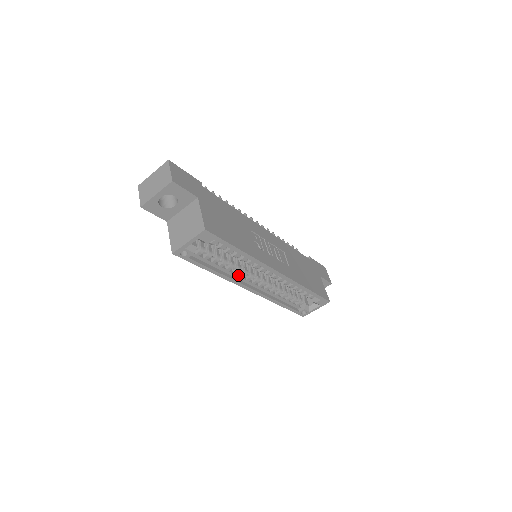
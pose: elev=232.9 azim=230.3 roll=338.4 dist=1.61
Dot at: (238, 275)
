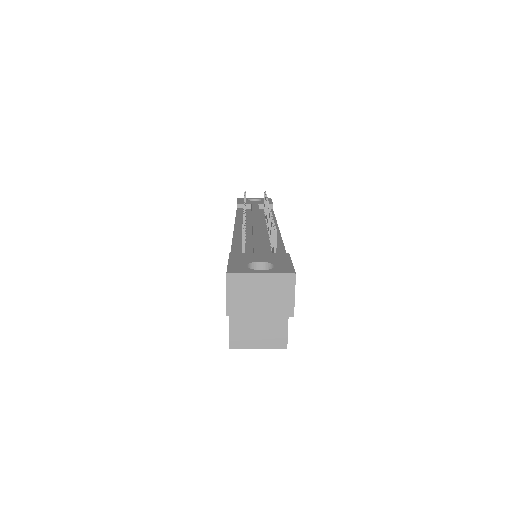
Dot at: occluded
